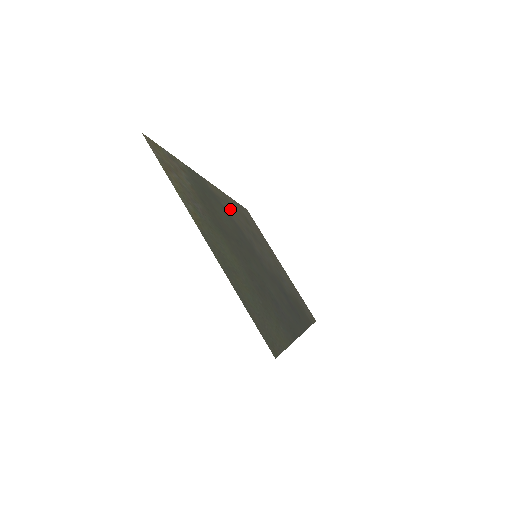
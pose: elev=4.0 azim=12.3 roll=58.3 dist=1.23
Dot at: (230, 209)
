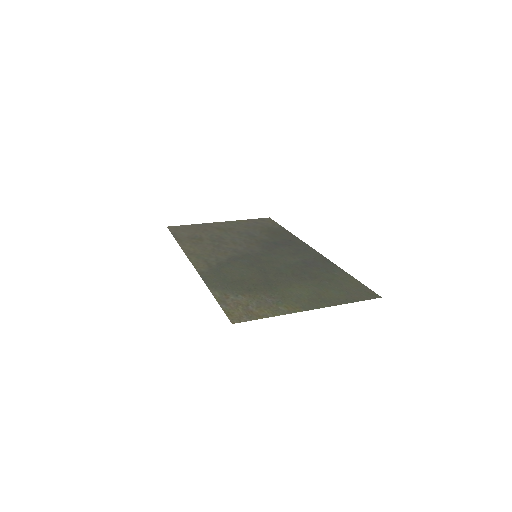
Dot at: (209, 256)
